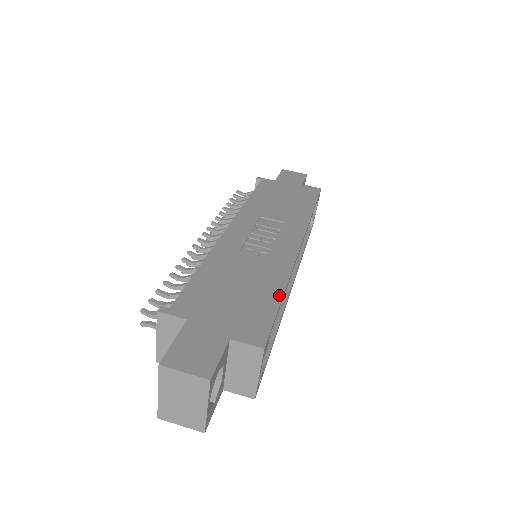
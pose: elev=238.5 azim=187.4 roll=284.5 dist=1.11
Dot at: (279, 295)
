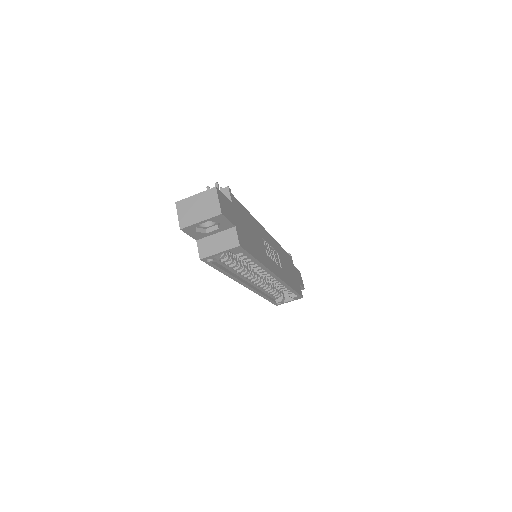
Dot at: (258, 258)
